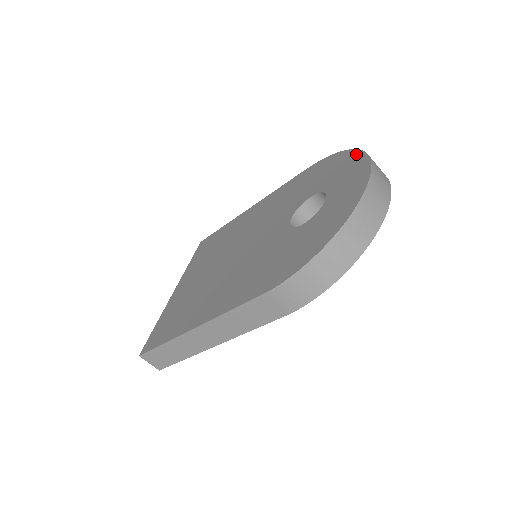
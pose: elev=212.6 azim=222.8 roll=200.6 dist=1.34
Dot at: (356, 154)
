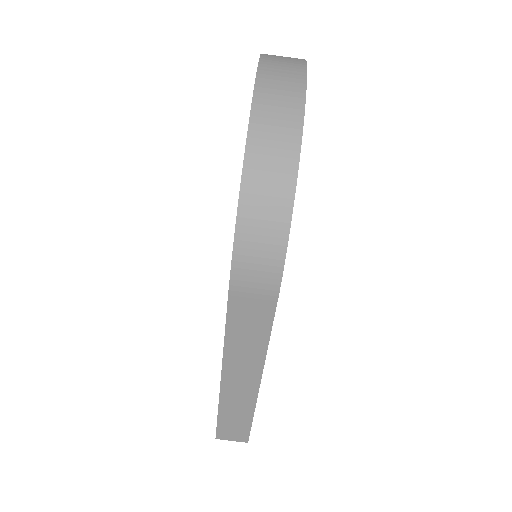
Dot at: occluded
